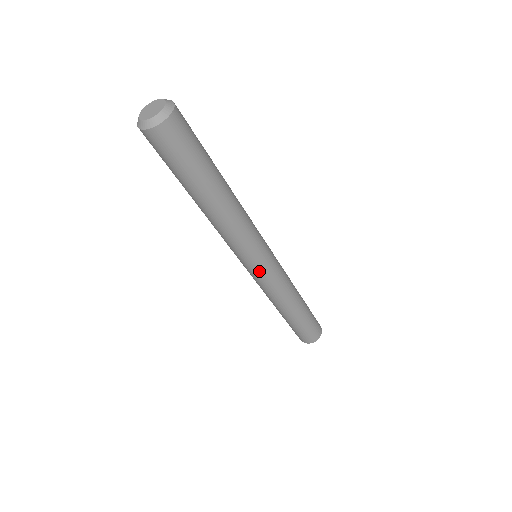
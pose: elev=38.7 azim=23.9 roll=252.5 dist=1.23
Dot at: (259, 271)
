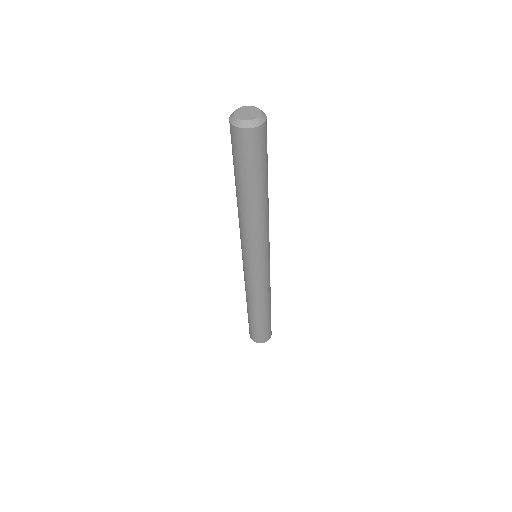
Dot at: (264, 267)
